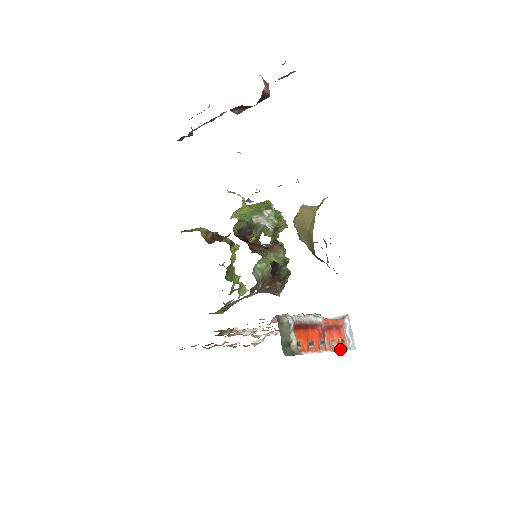
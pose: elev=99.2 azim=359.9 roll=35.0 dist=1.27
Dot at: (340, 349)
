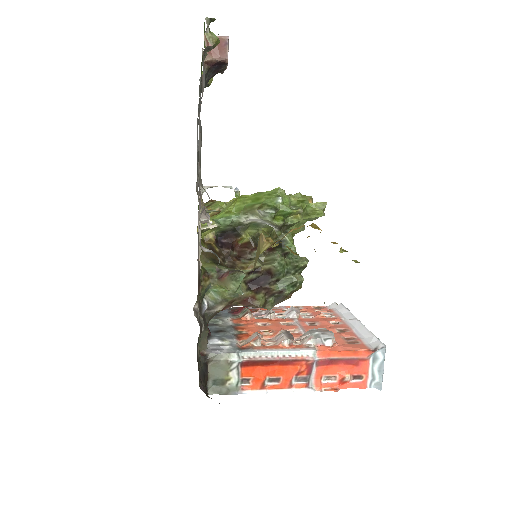
Dot at: (345, 386)
